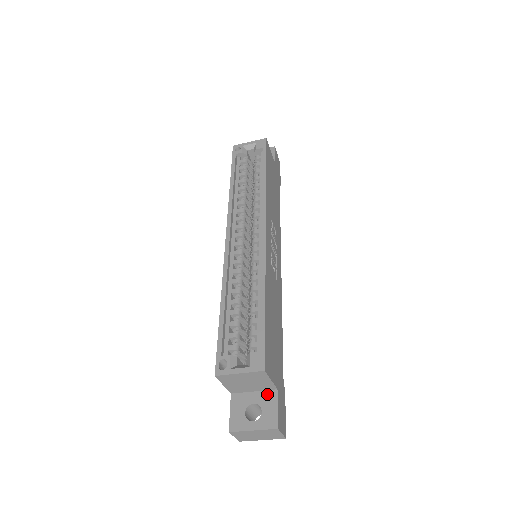
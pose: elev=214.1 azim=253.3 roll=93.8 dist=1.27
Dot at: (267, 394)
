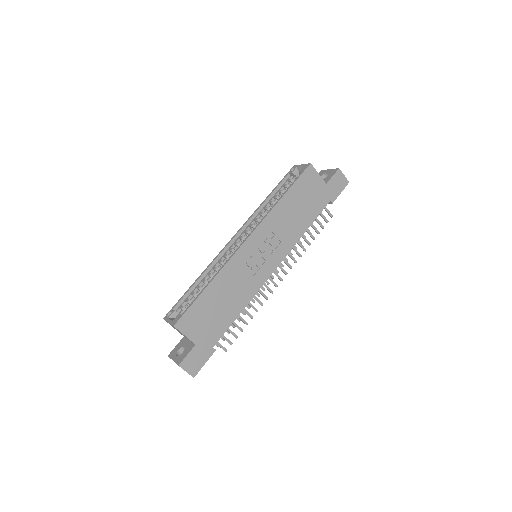
Dot at: (191, 345)
